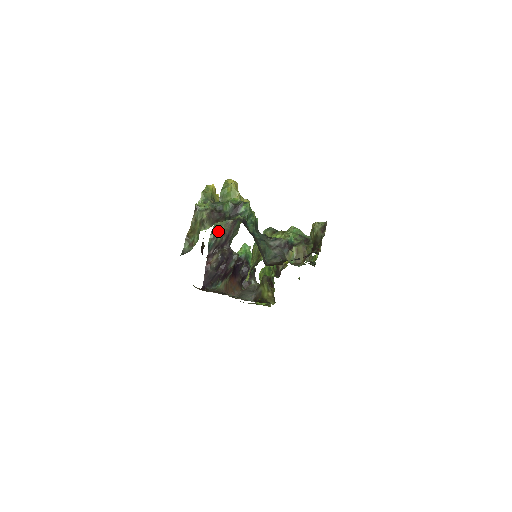
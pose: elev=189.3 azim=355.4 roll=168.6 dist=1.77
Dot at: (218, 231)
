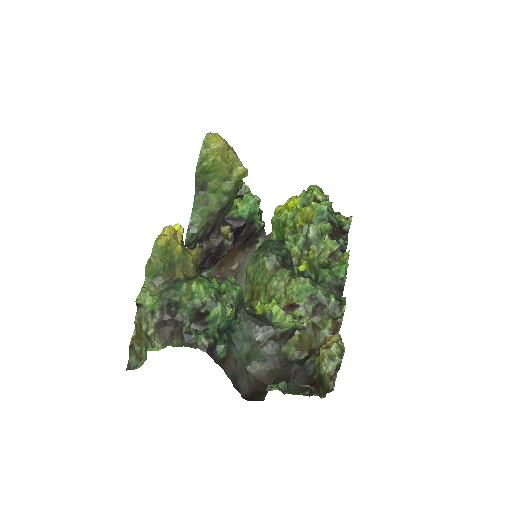
Dot at: (198, 227)
